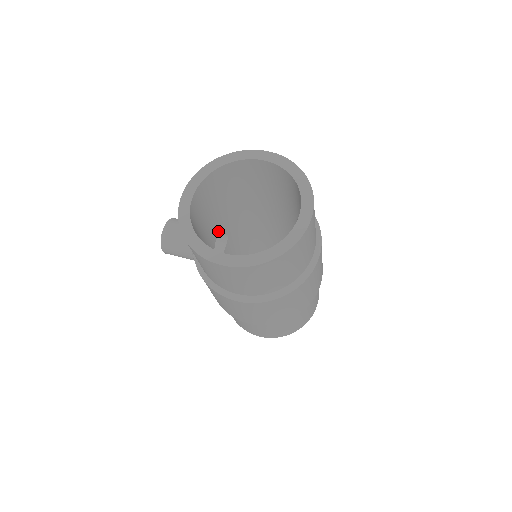
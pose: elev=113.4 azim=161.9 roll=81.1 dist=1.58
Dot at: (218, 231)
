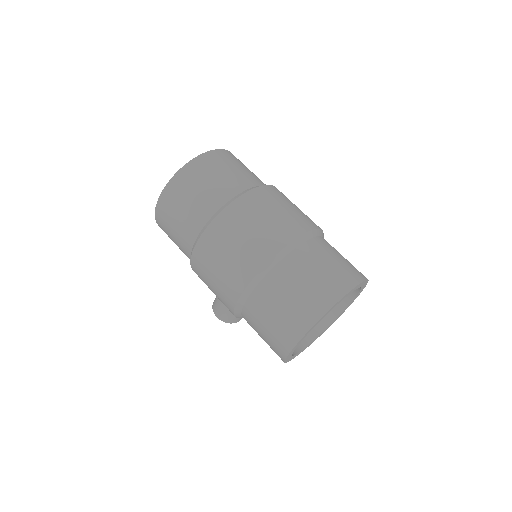
Dot at: occluded
